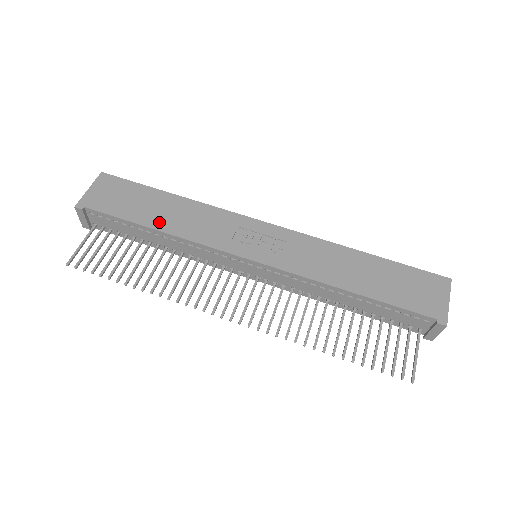
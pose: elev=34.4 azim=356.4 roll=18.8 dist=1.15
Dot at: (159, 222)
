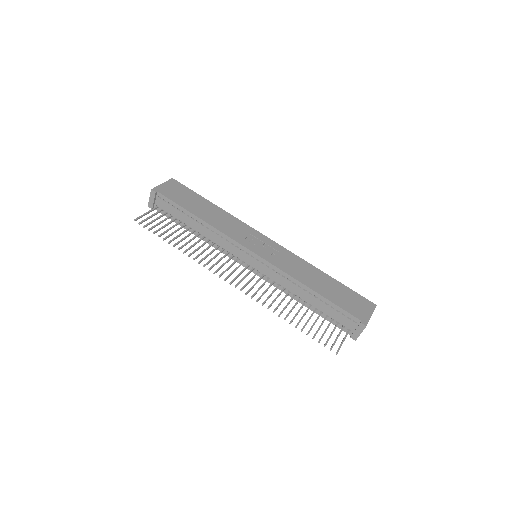
Dot at: (202, 215)
